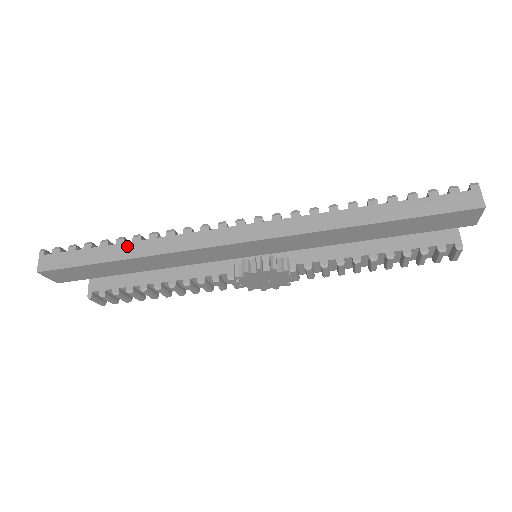
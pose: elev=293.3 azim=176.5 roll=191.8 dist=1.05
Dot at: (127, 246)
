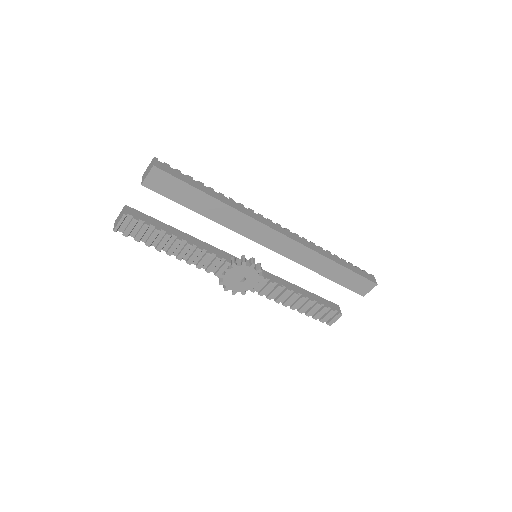
Dot at: (217, 193)
